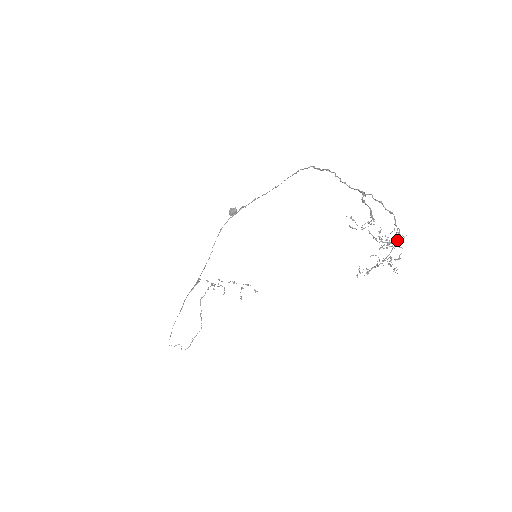
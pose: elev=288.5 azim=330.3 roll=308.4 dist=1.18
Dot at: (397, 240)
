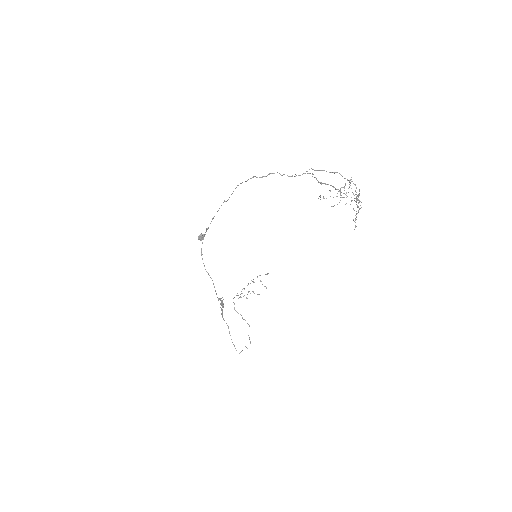
Dot at: occluded
